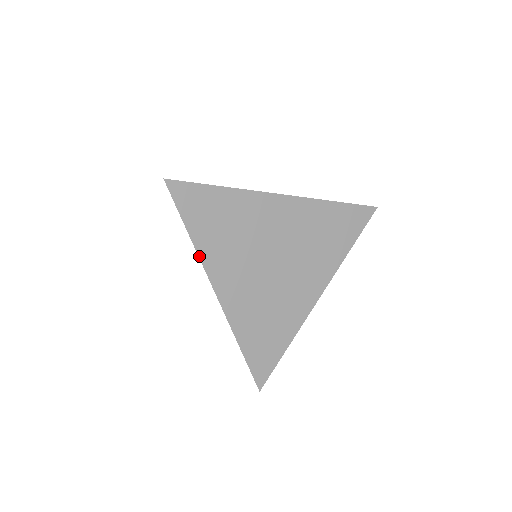
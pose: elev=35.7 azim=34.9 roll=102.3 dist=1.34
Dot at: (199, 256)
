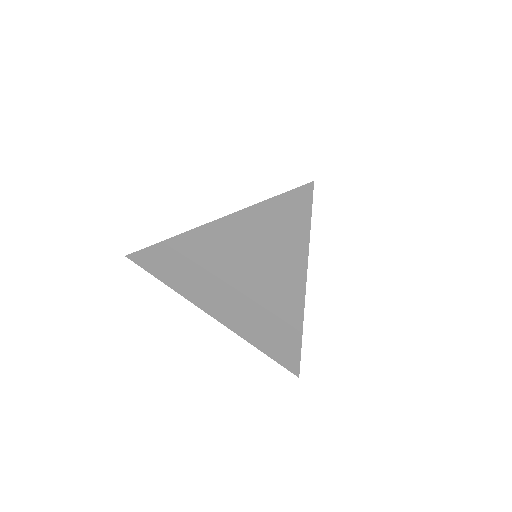
Dot at: (177, 236)
